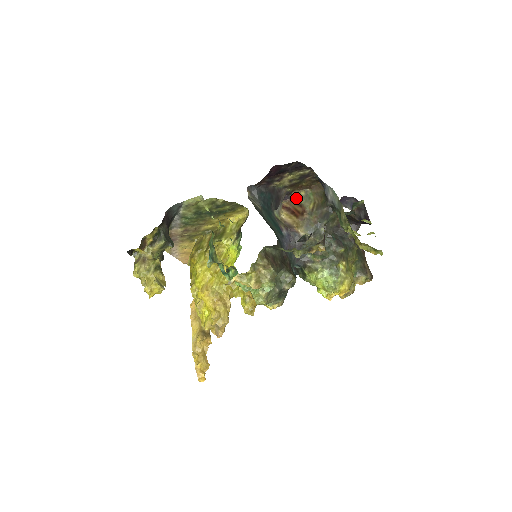
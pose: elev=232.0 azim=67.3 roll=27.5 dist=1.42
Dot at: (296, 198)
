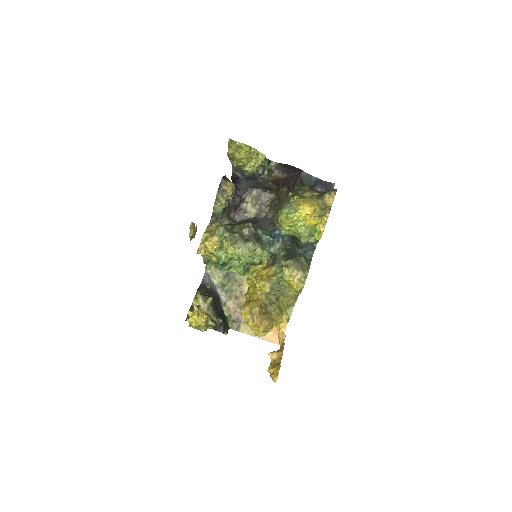
Dot at: occluded
